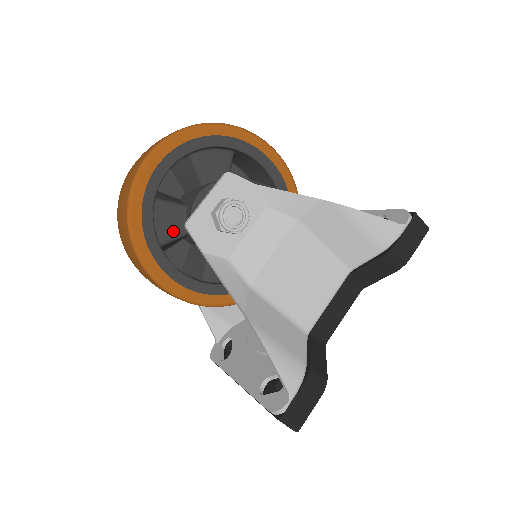
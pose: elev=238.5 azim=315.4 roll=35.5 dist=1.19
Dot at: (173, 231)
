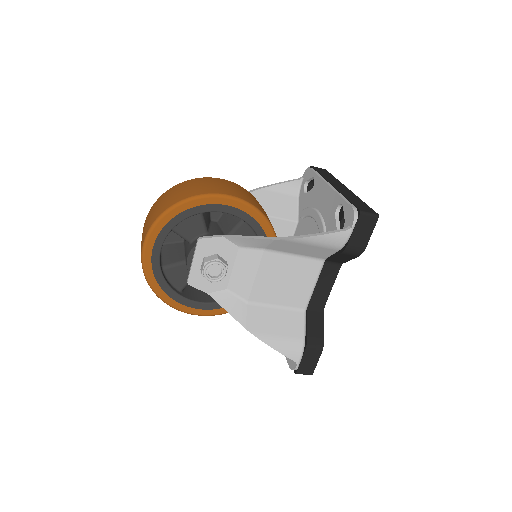
Dot at: (185, 280)
